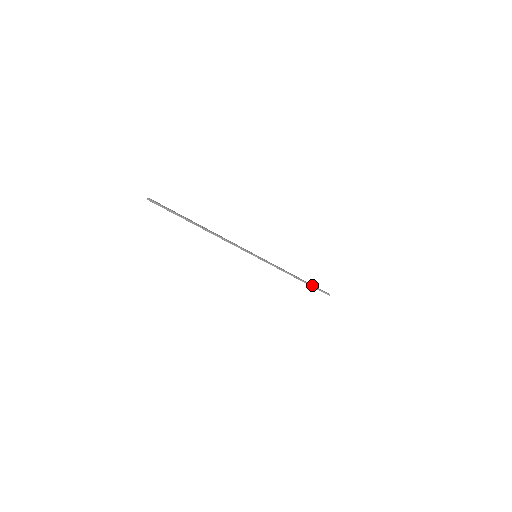
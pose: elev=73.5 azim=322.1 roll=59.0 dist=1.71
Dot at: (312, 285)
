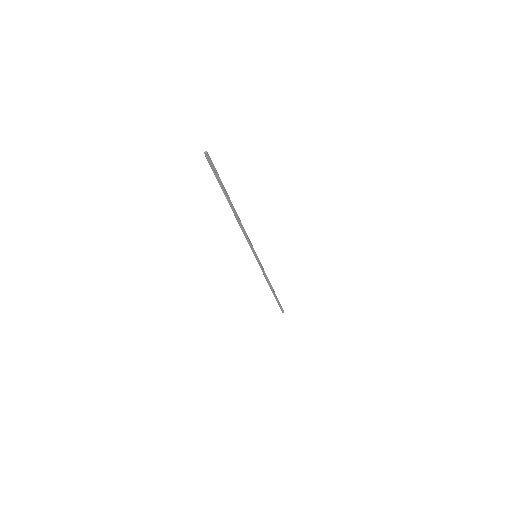
Dot at: (277, 298)
